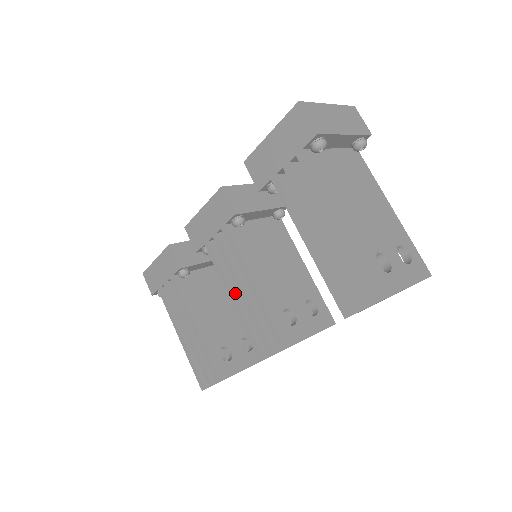
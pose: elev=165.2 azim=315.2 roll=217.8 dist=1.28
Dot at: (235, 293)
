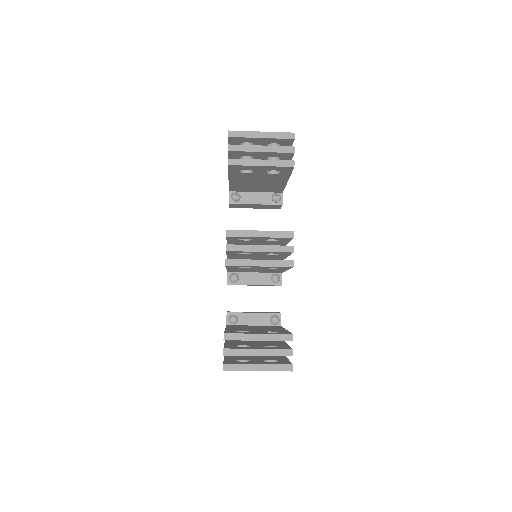
Dot at: occluded
